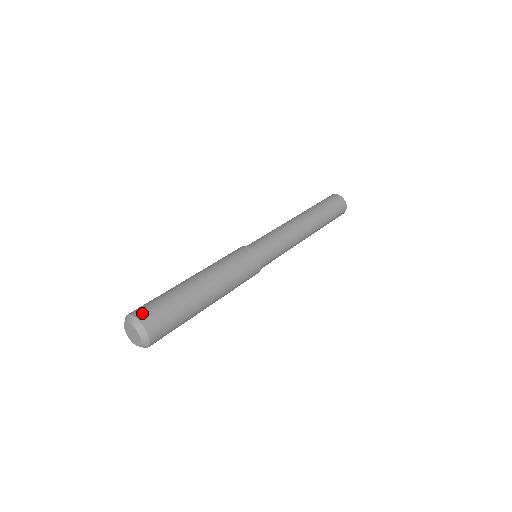
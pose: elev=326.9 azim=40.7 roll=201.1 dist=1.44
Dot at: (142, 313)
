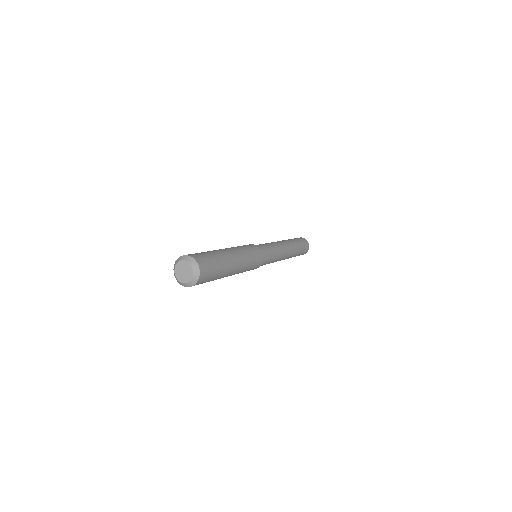
Dot at: occluded
